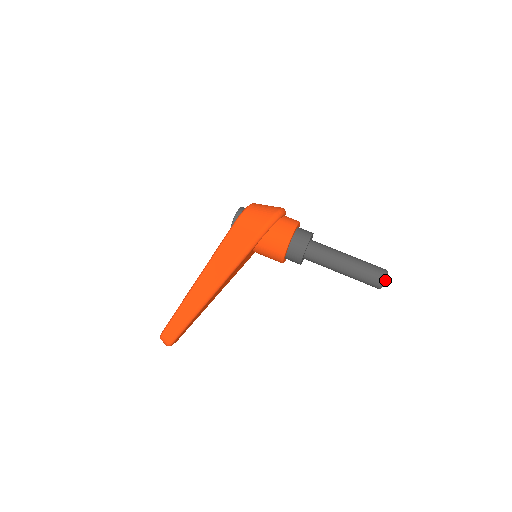
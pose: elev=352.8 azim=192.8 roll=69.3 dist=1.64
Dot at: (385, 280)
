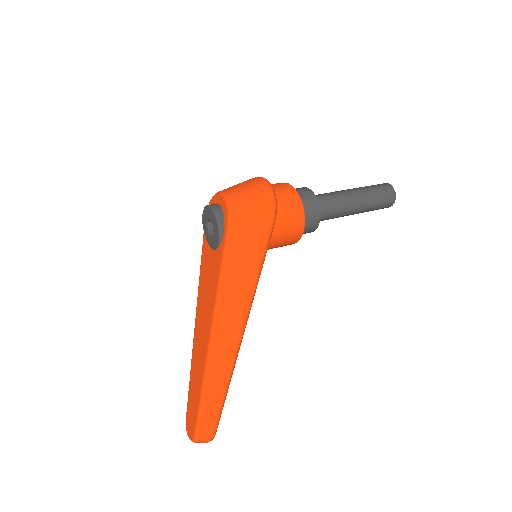
Dot at: (395, 194)
